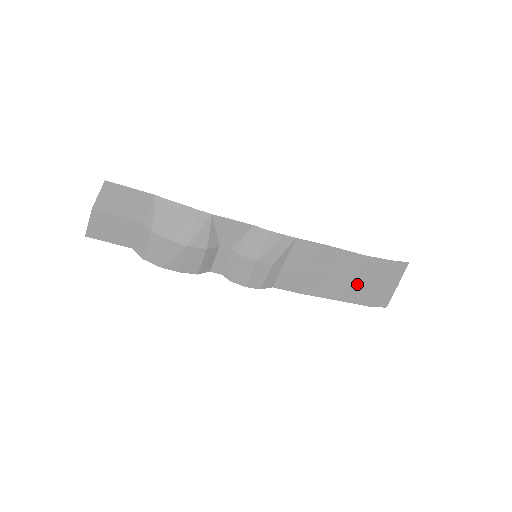
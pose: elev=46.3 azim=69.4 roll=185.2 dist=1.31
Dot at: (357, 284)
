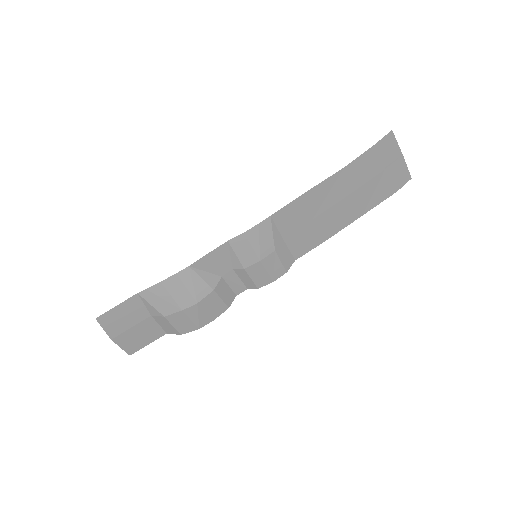
Dot at: (363, 191)
